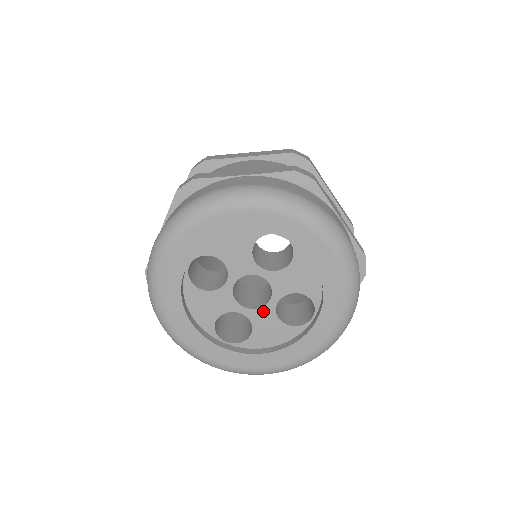
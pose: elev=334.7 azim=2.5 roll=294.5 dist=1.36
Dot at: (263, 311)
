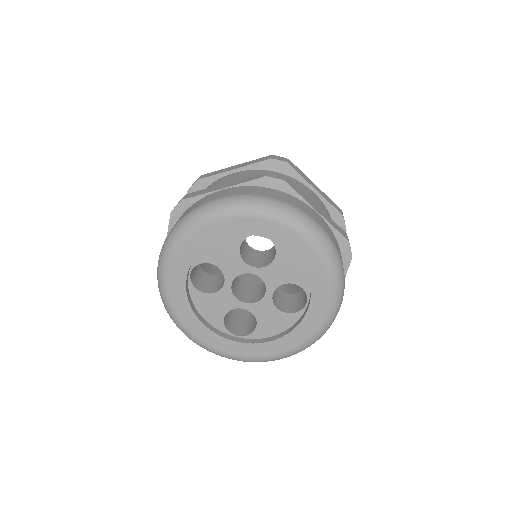
Dot at: (262, 304)
